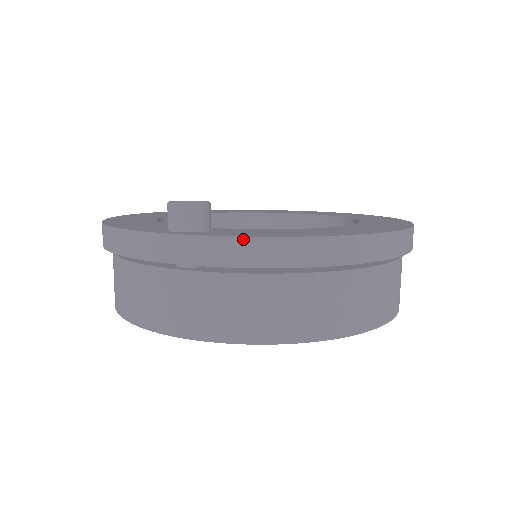
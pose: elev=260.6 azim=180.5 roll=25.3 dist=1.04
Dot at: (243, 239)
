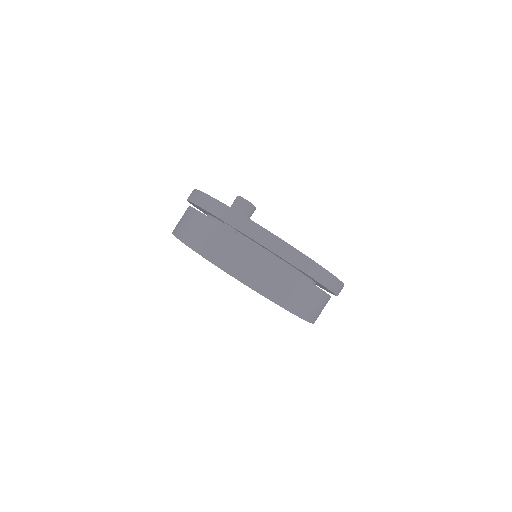
Dot at: (263, 229)
